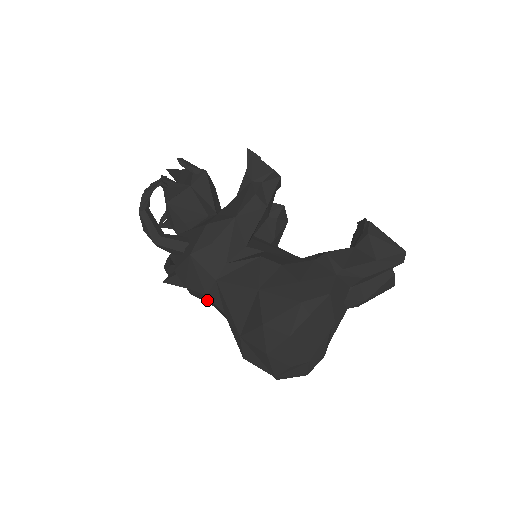
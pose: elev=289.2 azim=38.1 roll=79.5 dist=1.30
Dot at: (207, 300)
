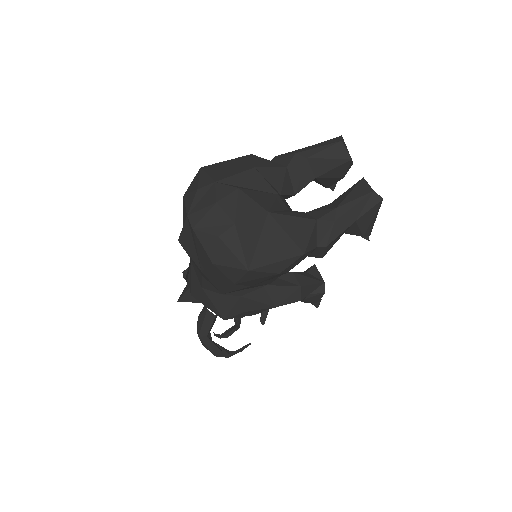
Dot at: (196, 279)
